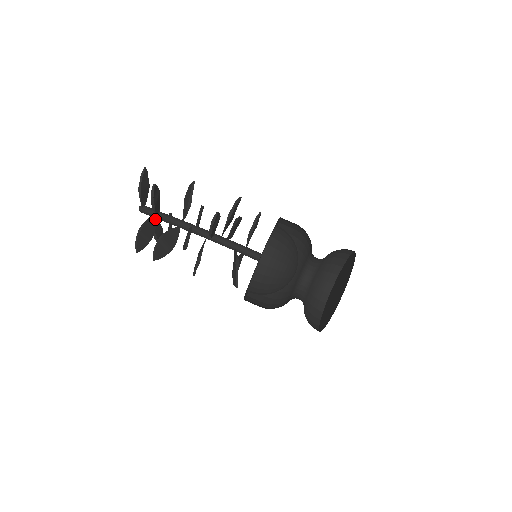
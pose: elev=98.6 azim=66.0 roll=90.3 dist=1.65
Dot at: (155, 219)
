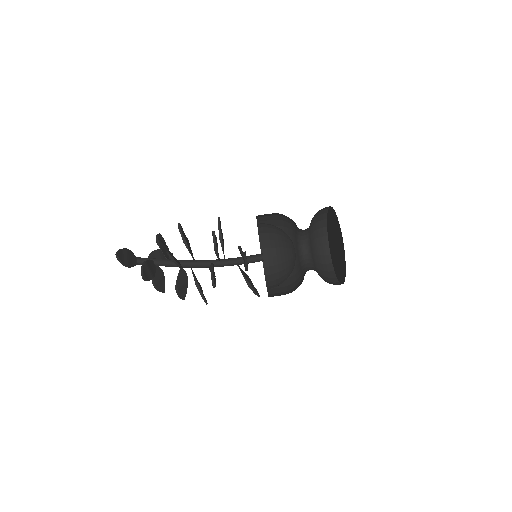
Dot at: occluded
